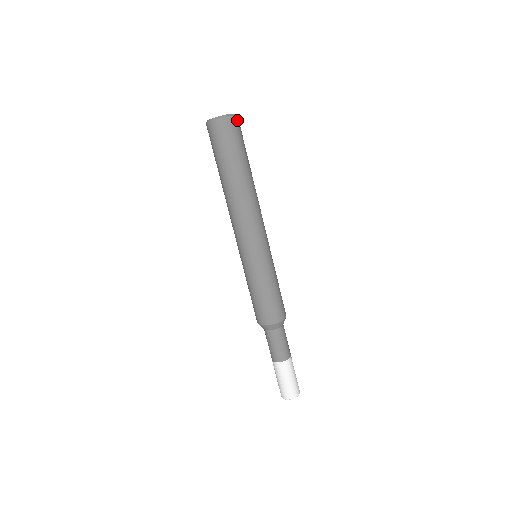
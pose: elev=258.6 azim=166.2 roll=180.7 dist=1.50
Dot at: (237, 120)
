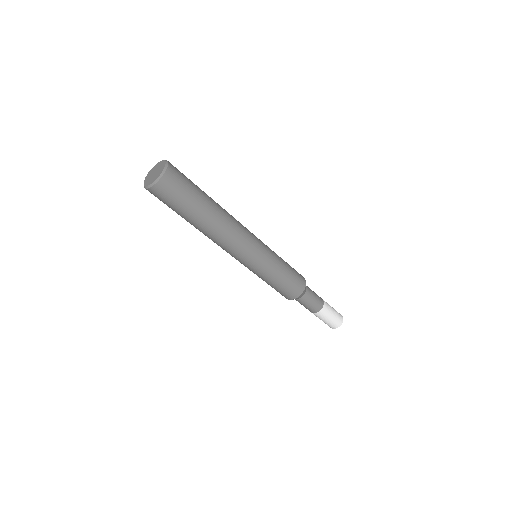
Dot at: (171, 171)
